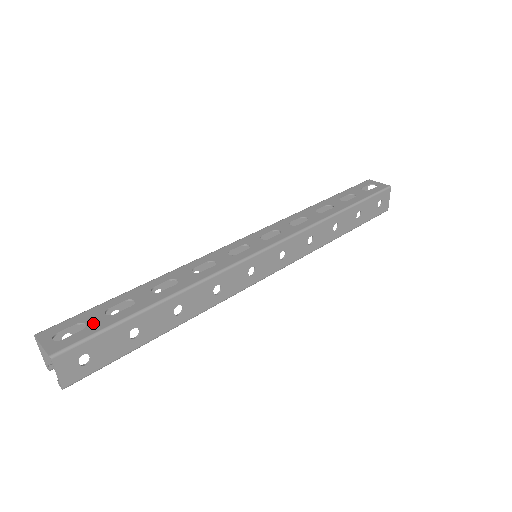
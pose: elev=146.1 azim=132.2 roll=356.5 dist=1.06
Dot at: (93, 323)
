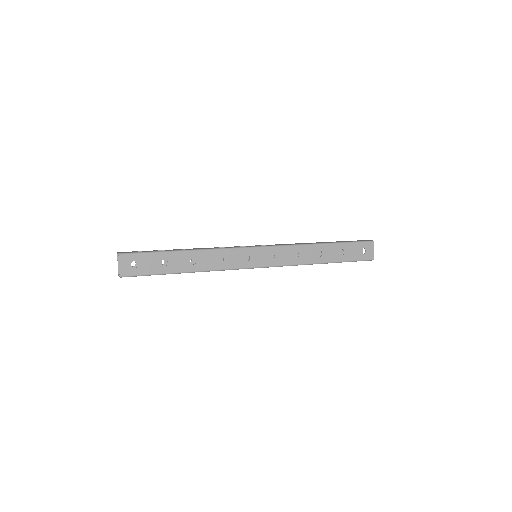
Dot at: (145, 251)
